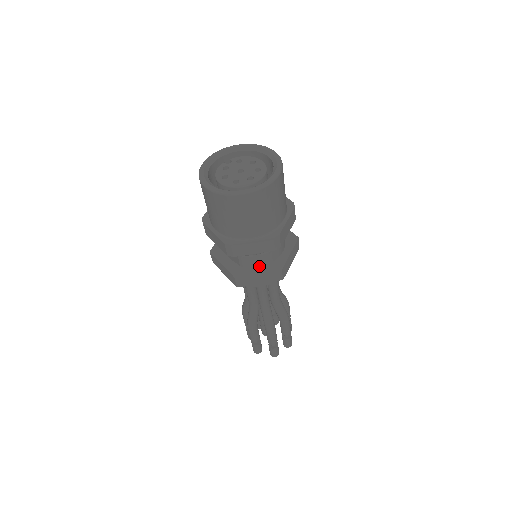
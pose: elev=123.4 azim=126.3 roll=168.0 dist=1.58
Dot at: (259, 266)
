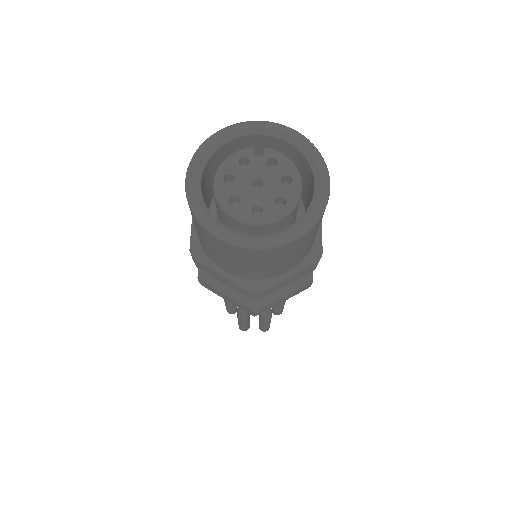
Dot at: occluded
